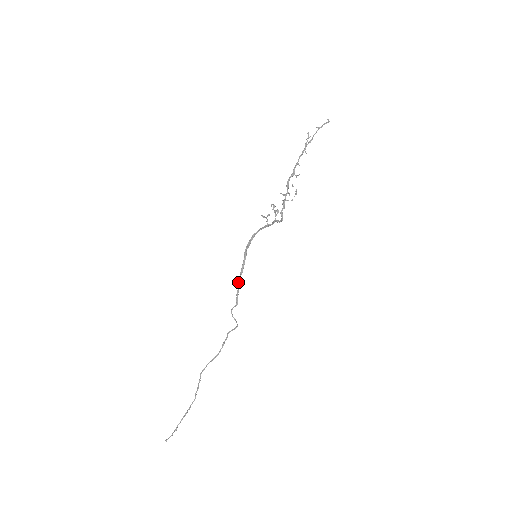
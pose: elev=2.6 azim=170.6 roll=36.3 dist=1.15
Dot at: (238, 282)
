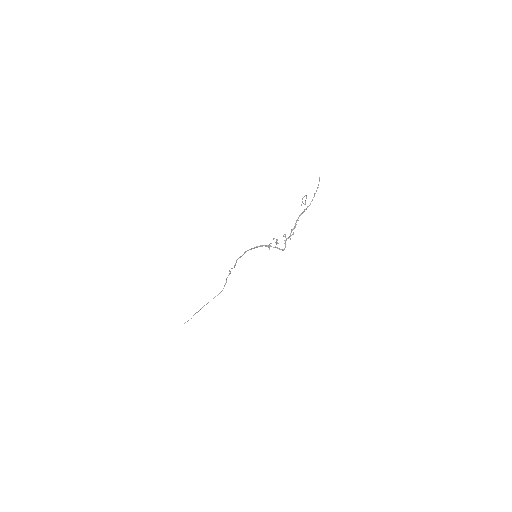
Dot at: occluded
